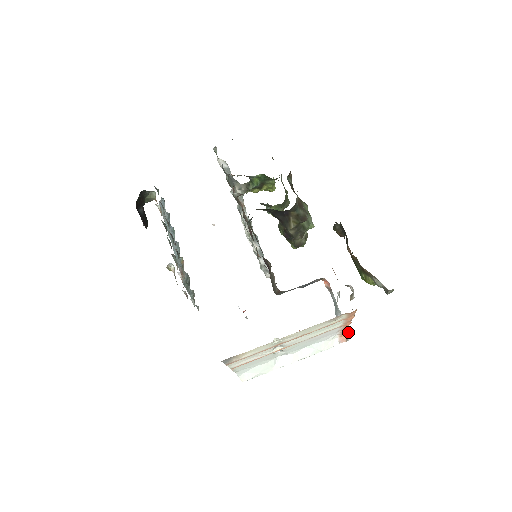
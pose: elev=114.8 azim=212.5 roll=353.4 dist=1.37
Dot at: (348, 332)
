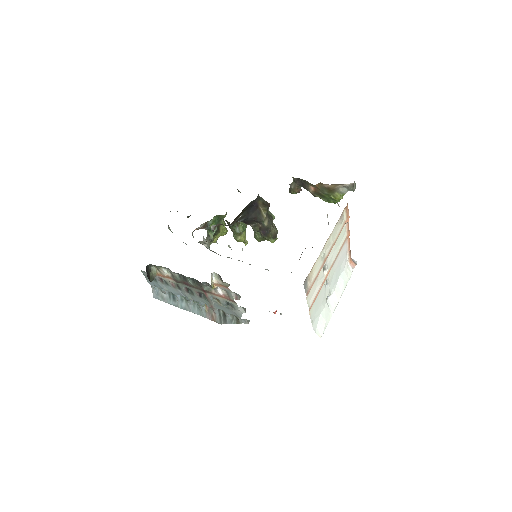
Dot at: (351, 258)
